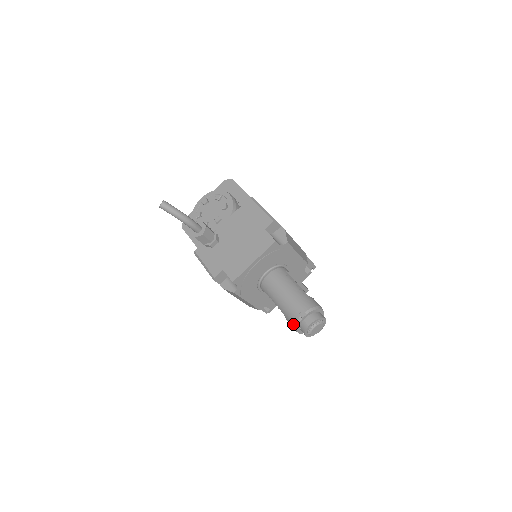
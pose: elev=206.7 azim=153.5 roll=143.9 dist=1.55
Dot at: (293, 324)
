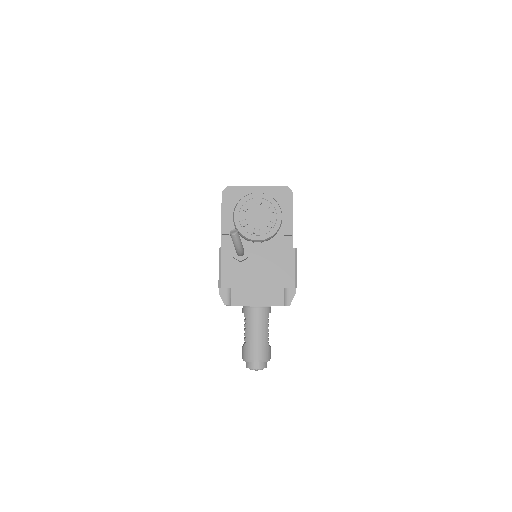
Dot at: (245, 357)
